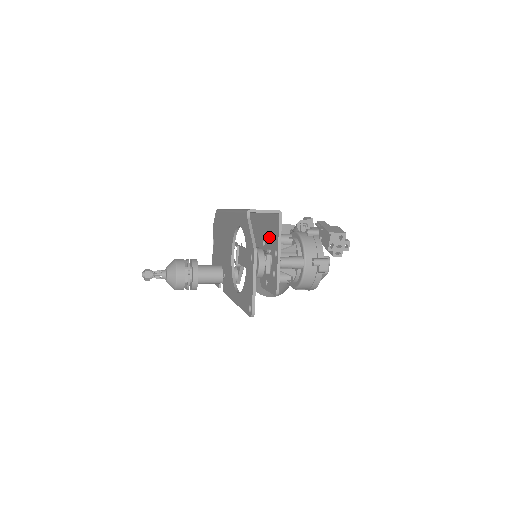
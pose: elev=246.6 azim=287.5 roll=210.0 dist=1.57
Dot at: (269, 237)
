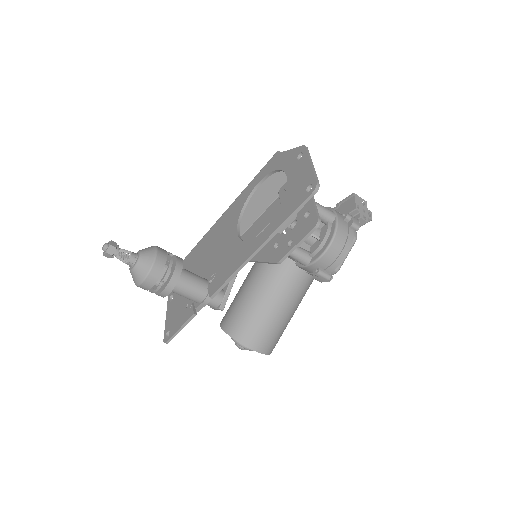
Dot at: occluded
